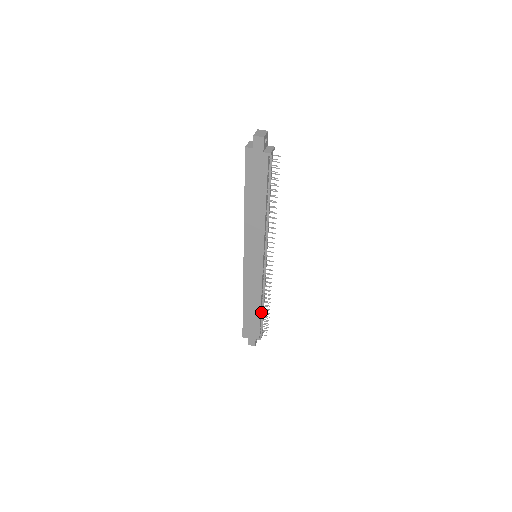
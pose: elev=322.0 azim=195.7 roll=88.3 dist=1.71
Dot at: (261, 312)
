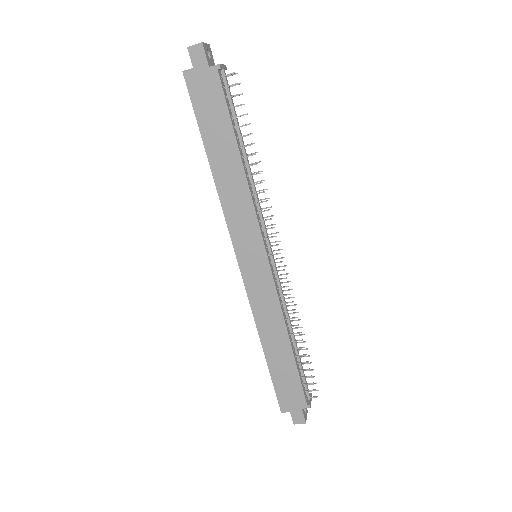
Dot at: (295, 355)
